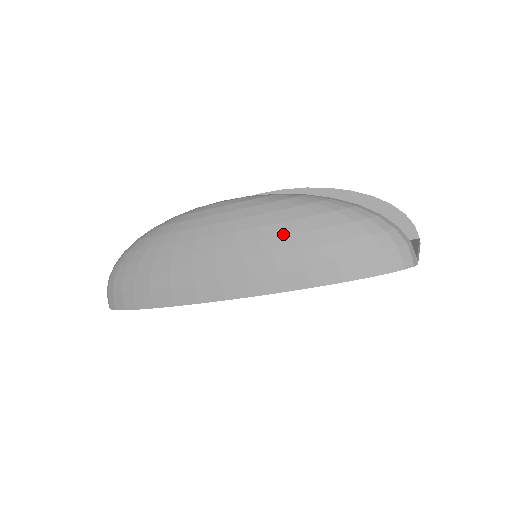
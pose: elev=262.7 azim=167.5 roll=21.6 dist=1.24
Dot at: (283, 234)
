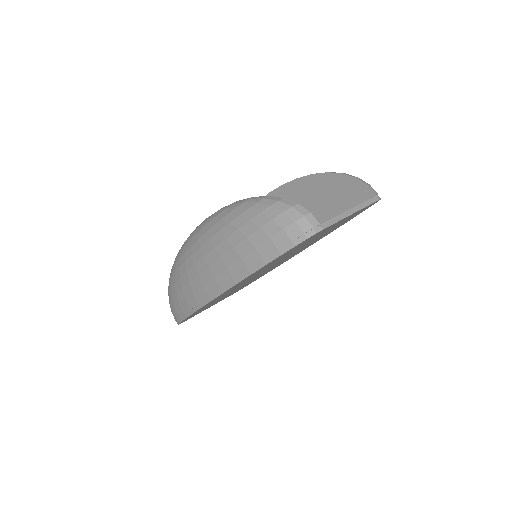
Dot at: (222, 240)
